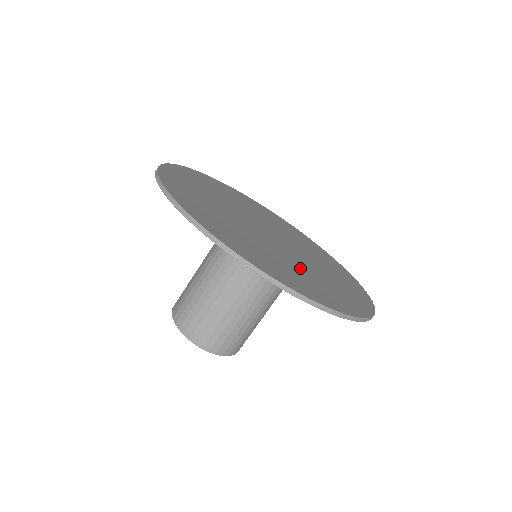
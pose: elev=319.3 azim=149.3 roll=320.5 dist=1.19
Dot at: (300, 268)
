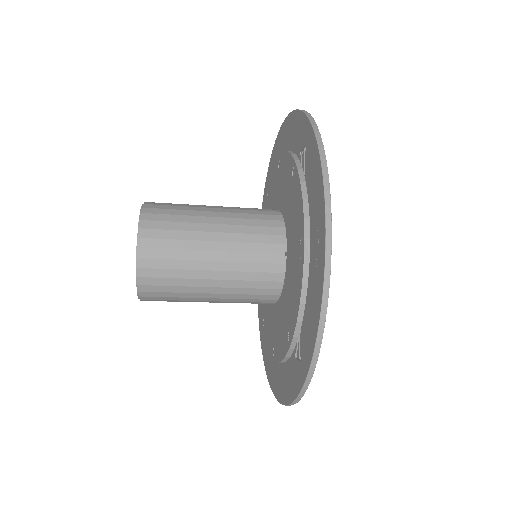
Dot at: occluded
